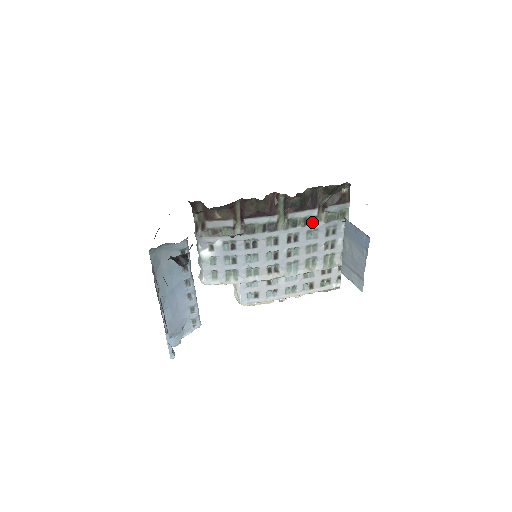
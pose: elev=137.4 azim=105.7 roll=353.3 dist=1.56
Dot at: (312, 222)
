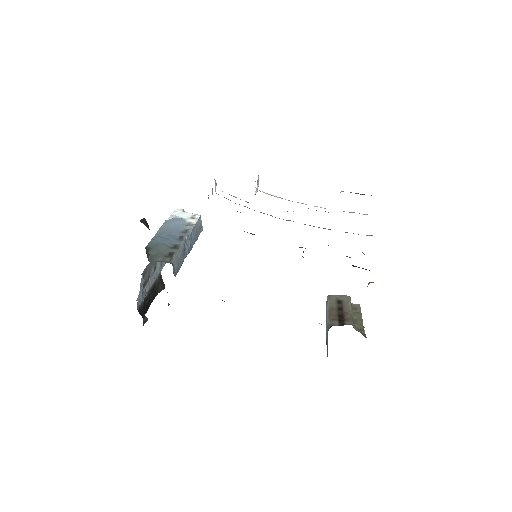
Dot at: occluded
